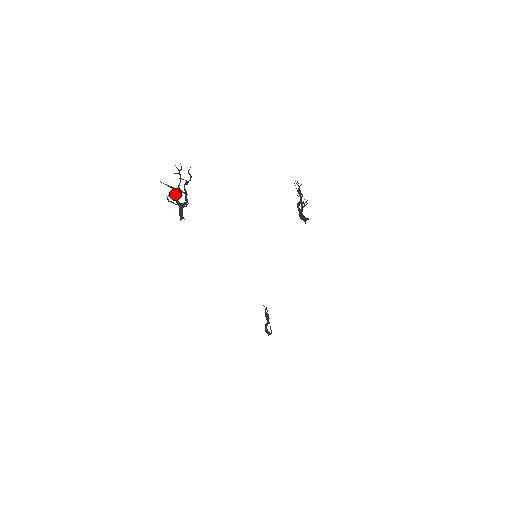
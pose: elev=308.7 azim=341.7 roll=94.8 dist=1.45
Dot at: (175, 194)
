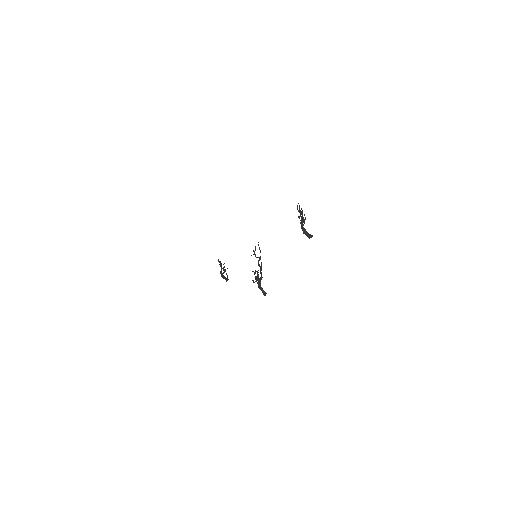
Dot at: (258, 275)
